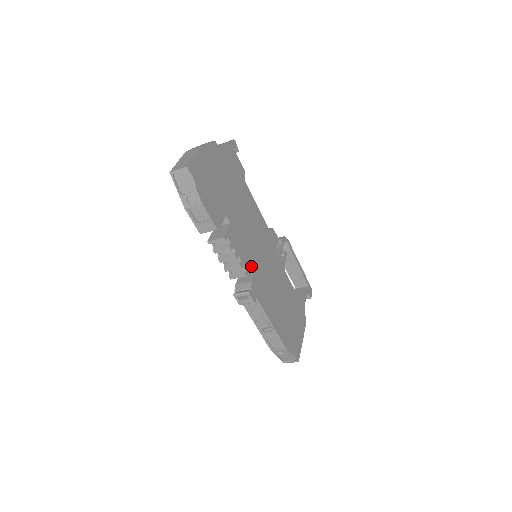
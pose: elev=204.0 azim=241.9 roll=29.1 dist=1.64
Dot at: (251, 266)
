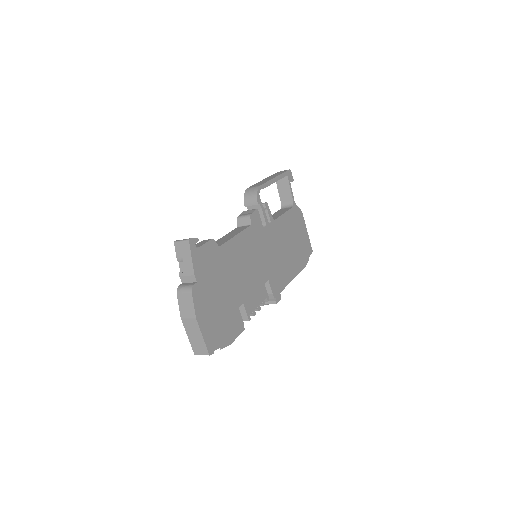
Dot at: occluded
